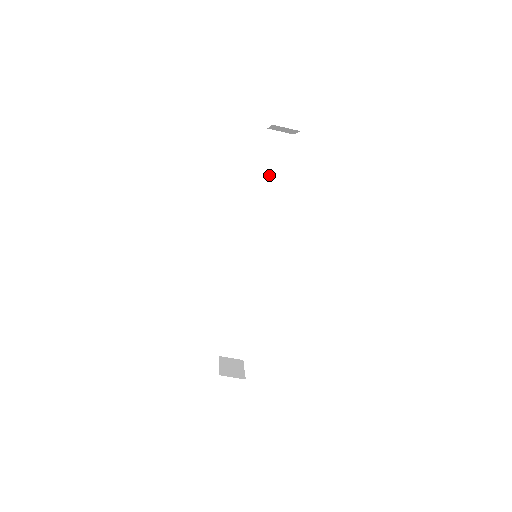
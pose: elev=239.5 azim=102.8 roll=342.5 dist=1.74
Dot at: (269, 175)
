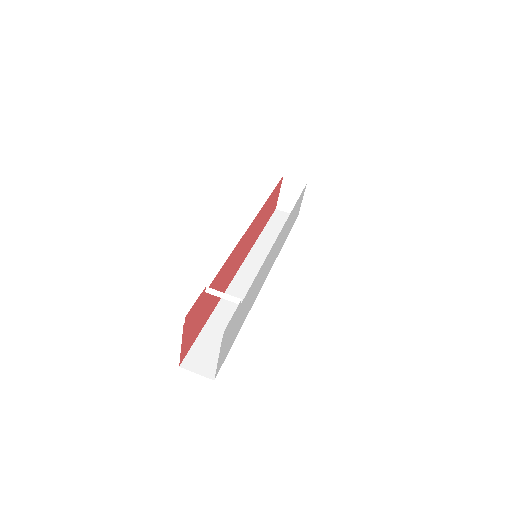
Dot at: (274, 231)
